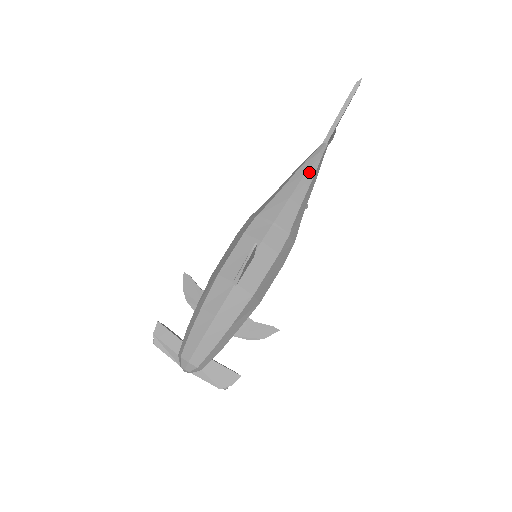
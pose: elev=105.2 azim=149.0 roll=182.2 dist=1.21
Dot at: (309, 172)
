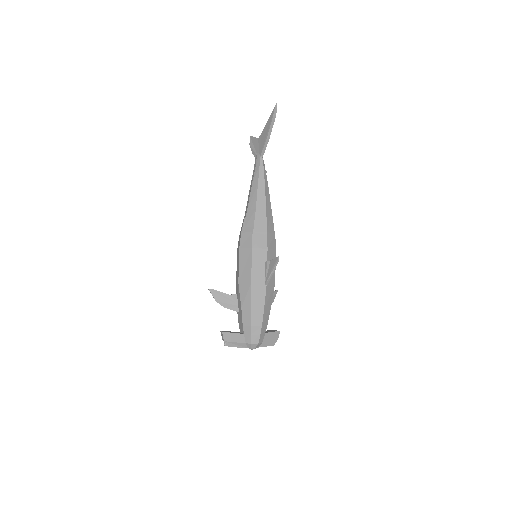
Dot at: (266, 184)
